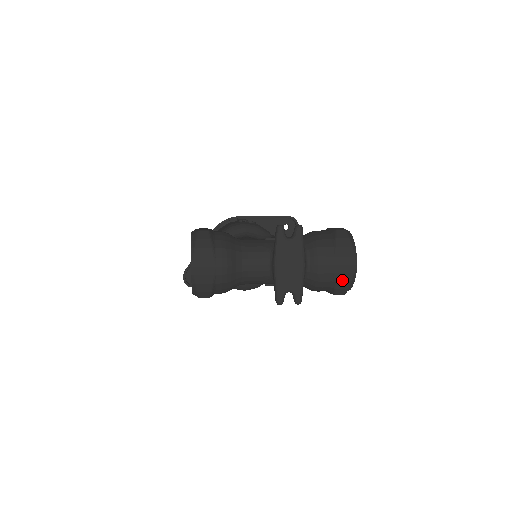
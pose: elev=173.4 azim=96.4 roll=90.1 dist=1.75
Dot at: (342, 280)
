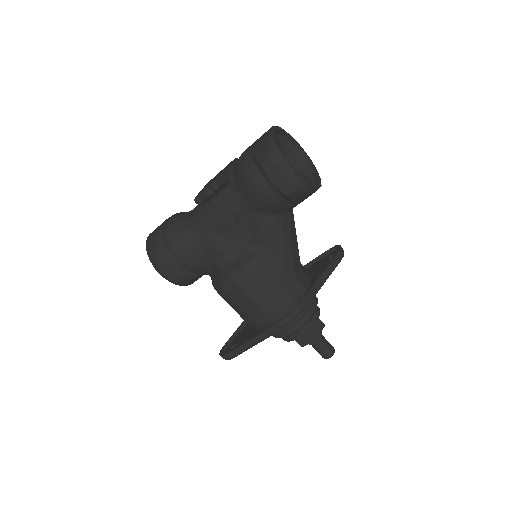
Dot at: (259, 145)
